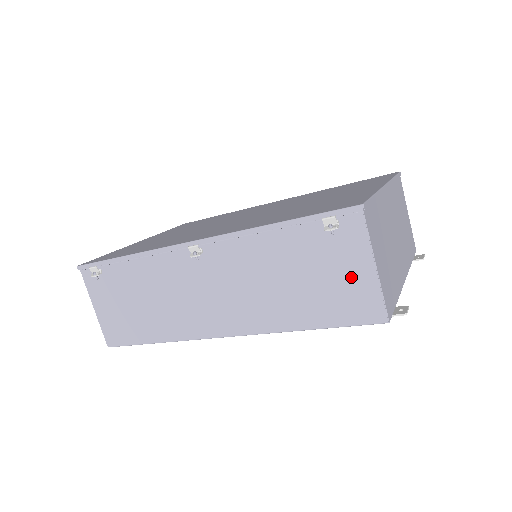
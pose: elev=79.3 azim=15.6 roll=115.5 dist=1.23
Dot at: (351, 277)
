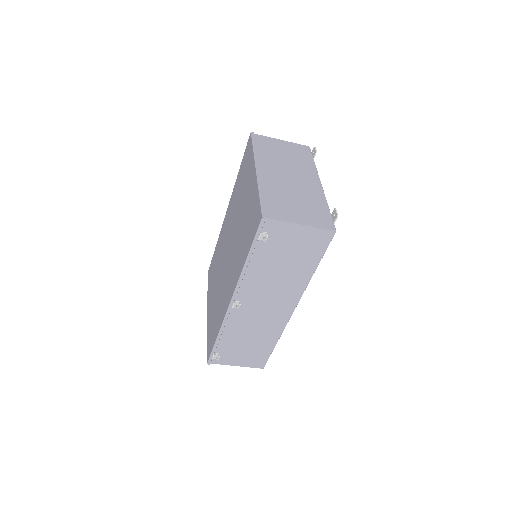
Dot at: (299, 238)
